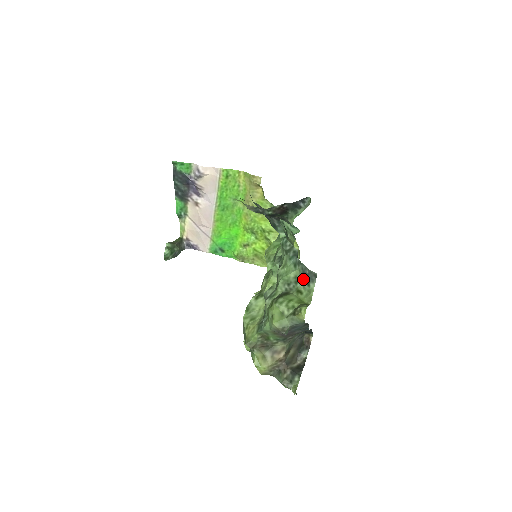
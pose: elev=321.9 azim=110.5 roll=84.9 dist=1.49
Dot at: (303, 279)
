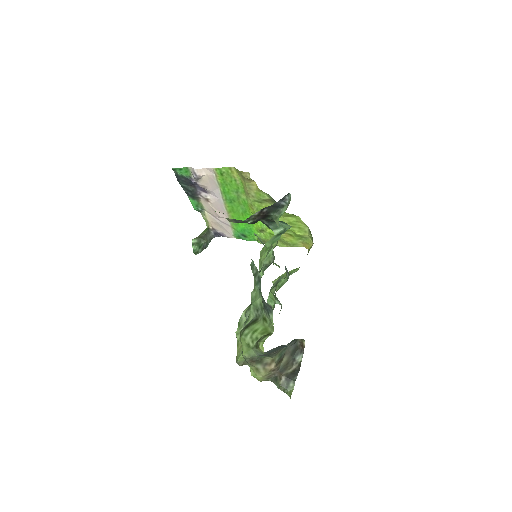
Dot at: (264, 309)
